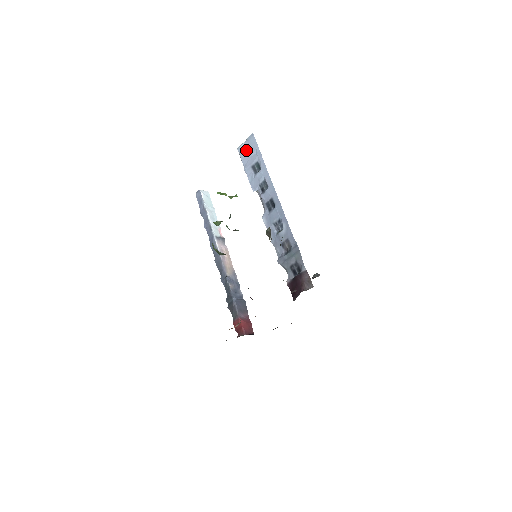
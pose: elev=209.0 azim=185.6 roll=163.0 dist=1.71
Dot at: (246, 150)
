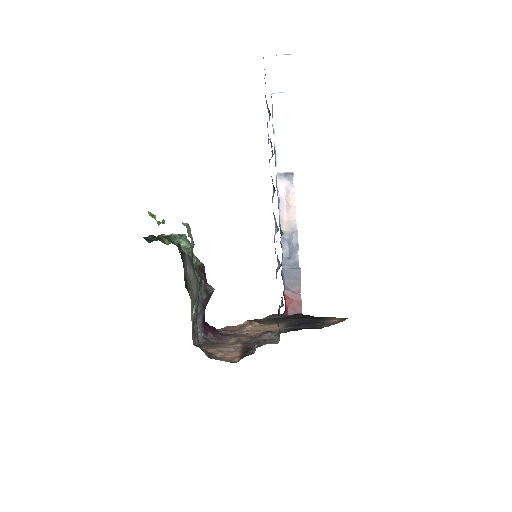
Dot at: (264, 69)
